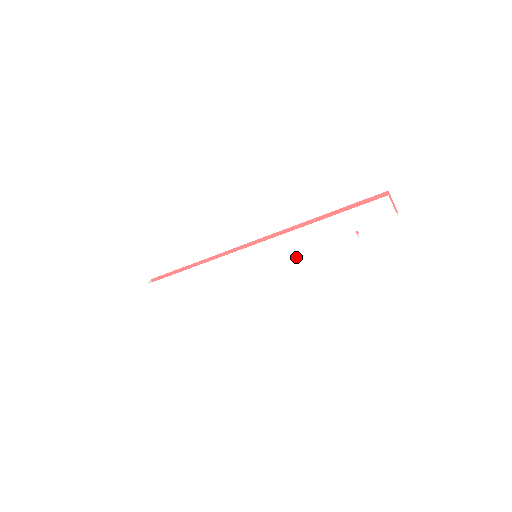
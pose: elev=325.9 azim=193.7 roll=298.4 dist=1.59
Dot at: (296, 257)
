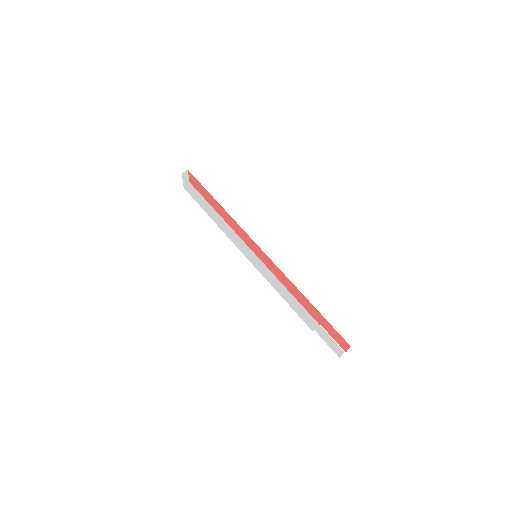
Dot at: (275, 288)
